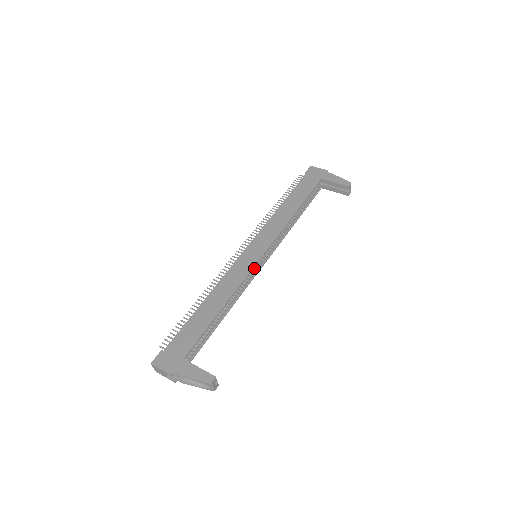
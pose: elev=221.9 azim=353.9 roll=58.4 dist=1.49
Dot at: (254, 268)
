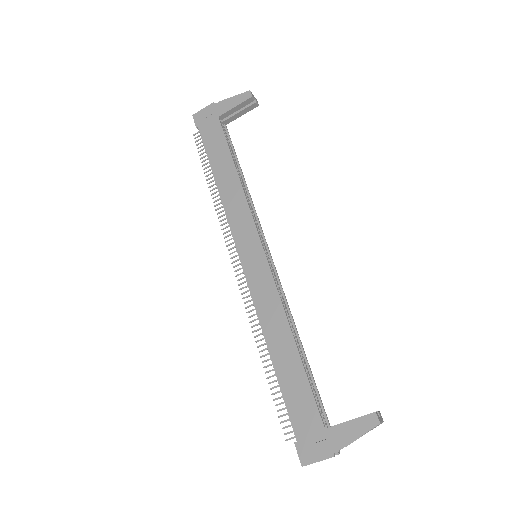
Dot at: occluded
